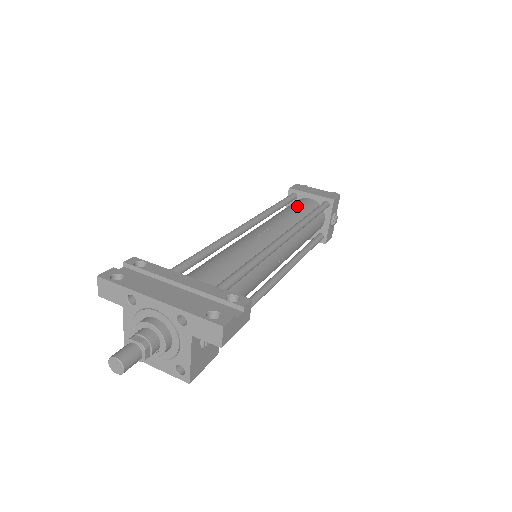
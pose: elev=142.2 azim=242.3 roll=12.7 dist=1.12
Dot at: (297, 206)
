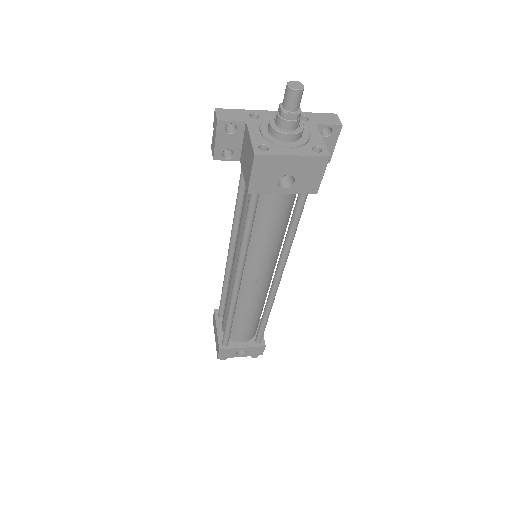
Dot at: occluded
